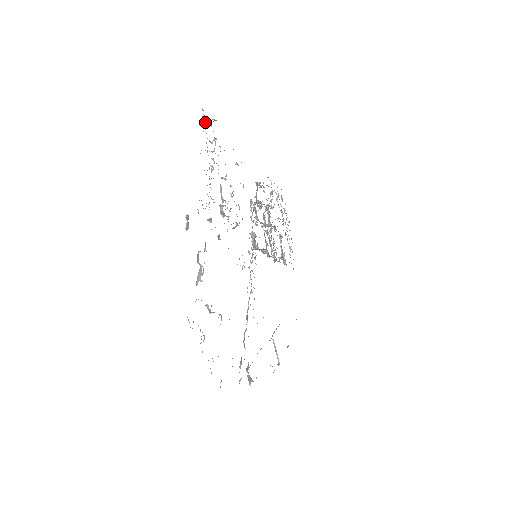
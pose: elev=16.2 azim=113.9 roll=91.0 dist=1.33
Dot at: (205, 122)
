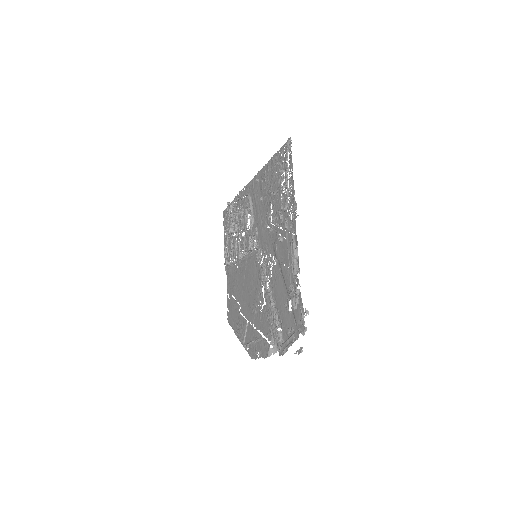
Dot at: (285, 149)
